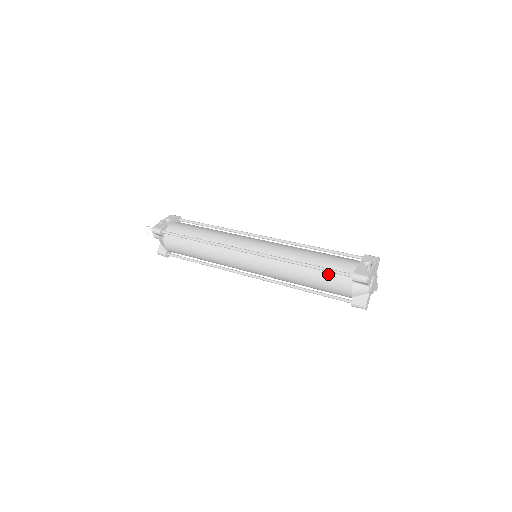
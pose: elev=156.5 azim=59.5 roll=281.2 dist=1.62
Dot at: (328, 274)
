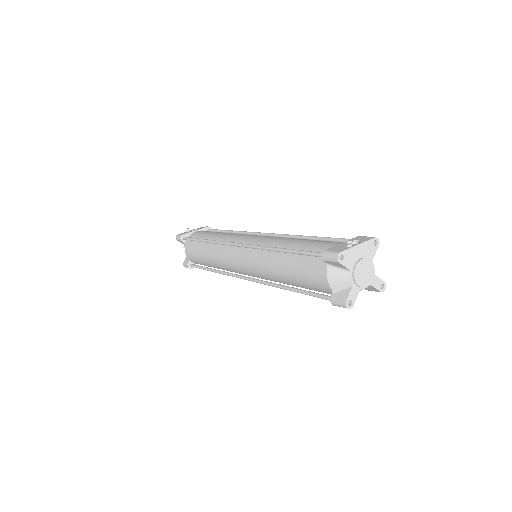
Dot at: (304, 259)
